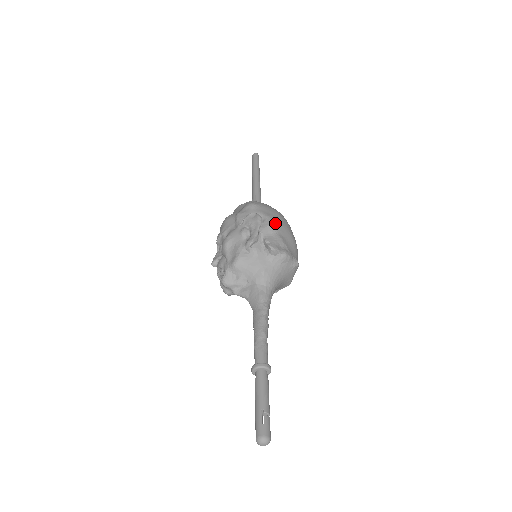
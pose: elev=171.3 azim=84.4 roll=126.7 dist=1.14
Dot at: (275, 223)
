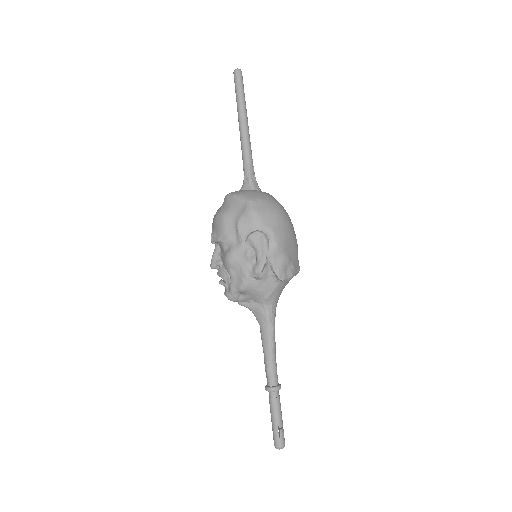
Dot at: (281, 240)
